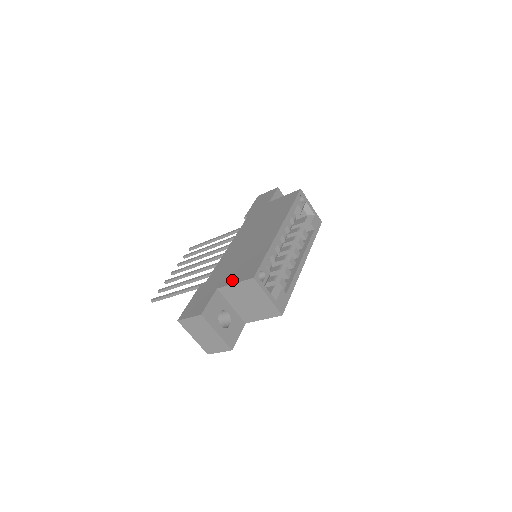
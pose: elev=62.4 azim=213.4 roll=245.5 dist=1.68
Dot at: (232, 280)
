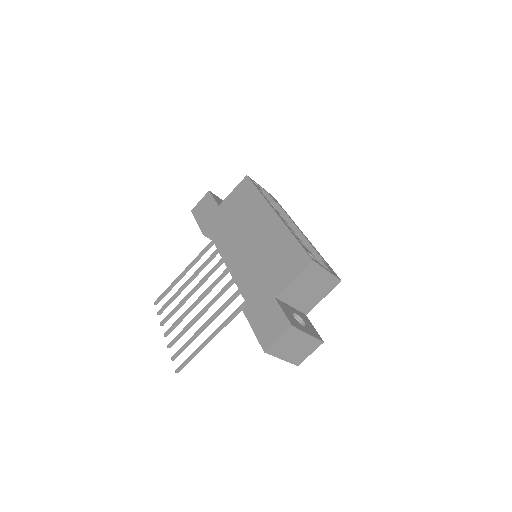
Dot at: (285, 279)
